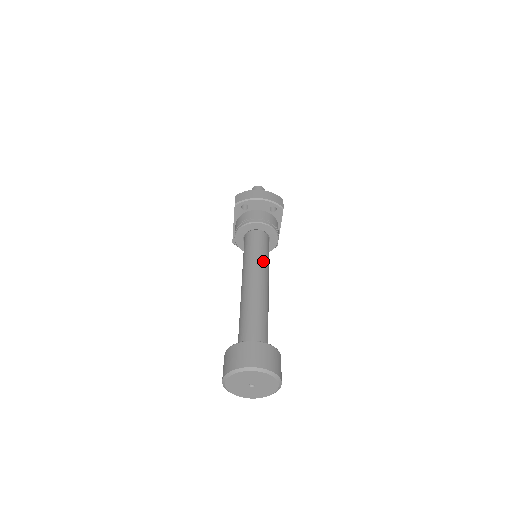
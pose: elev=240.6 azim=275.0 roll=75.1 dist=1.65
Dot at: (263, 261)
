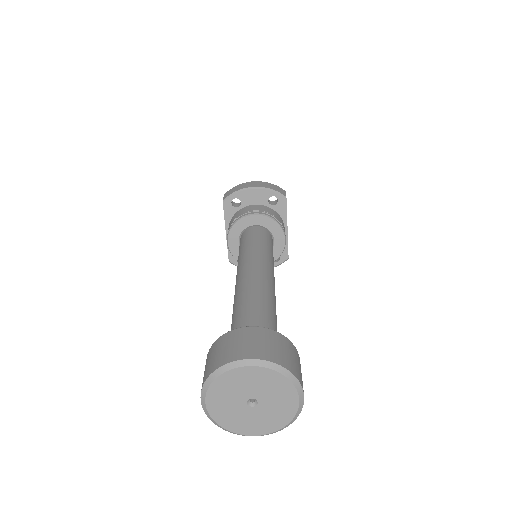
Dot at: (264, 253)
